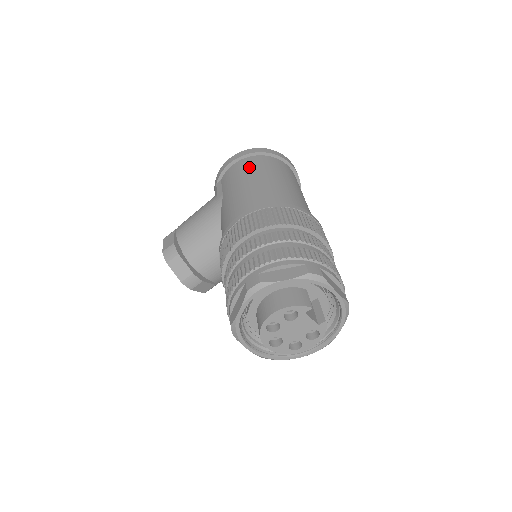
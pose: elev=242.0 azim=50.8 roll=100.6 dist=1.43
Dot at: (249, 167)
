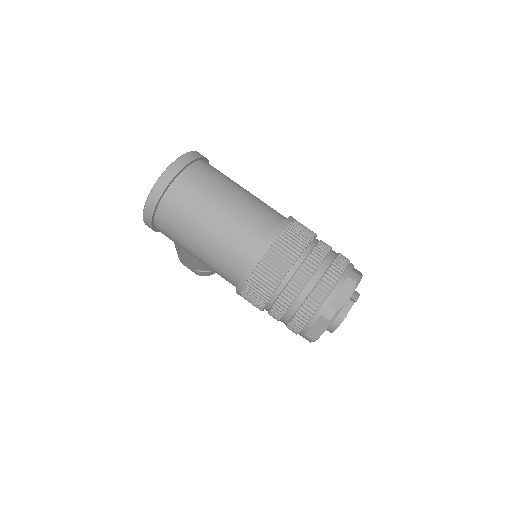
Dot at: (173, 231)
